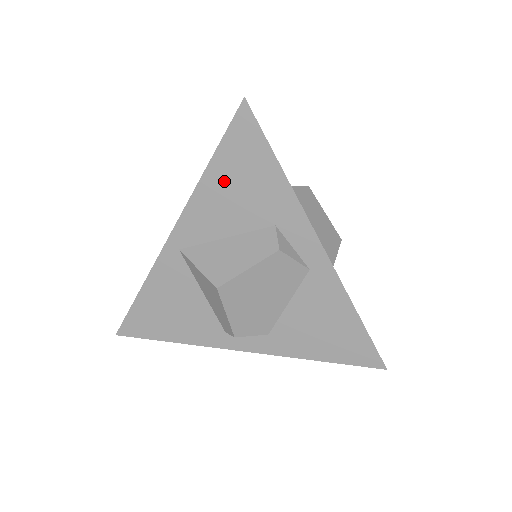
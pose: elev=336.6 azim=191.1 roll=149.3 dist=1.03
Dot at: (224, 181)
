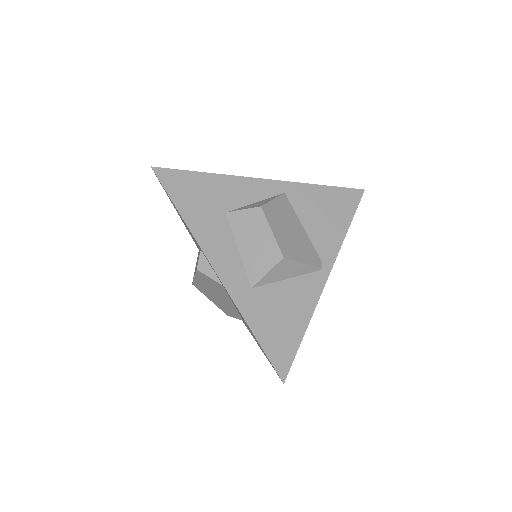
Dot at: (179, 215)
